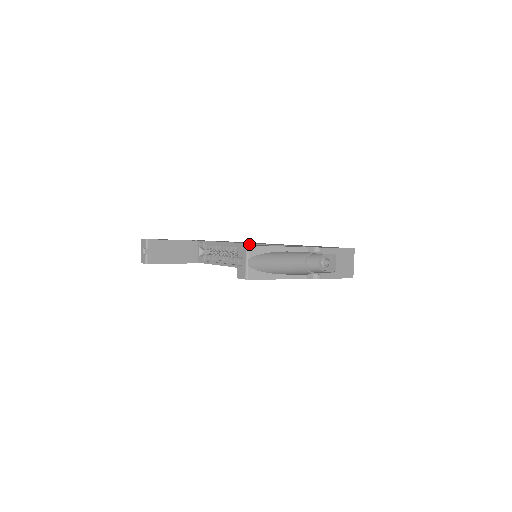
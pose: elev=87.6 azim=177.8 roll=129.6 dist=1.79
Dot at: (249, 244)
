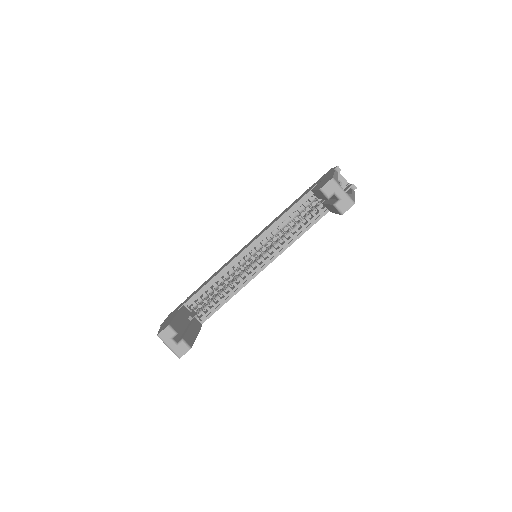
Dot at: (251, 244)
